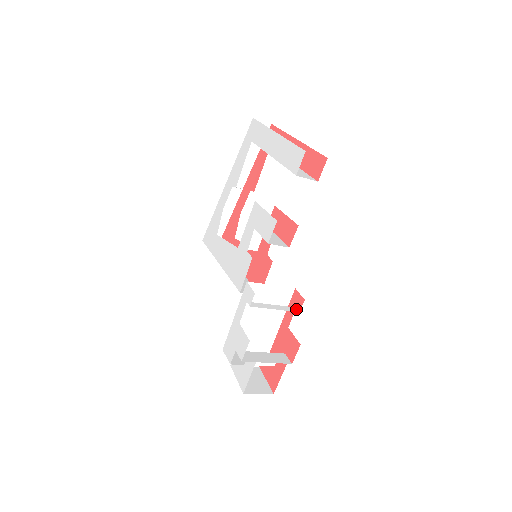
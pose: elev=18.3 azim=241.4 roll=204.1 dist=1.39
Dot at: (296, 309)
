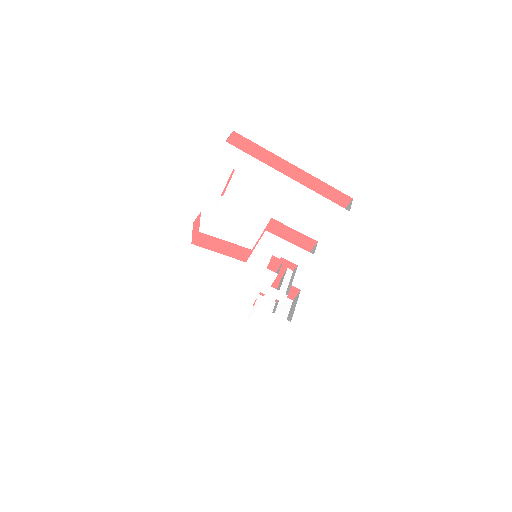
Dot at: (290, 270)
